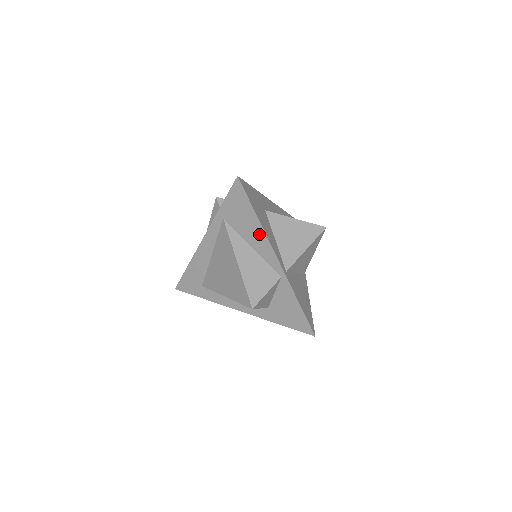
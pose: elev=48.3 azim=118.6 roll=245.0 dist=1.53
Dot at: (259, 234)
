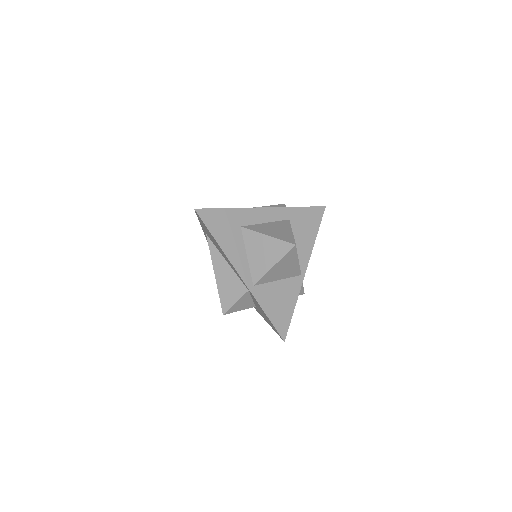
Dot at: (224, 254)
